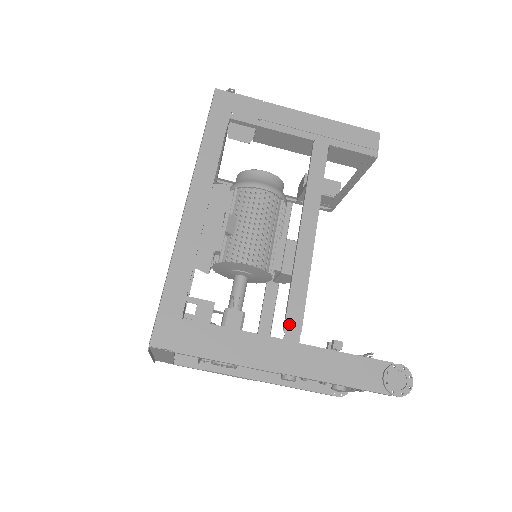
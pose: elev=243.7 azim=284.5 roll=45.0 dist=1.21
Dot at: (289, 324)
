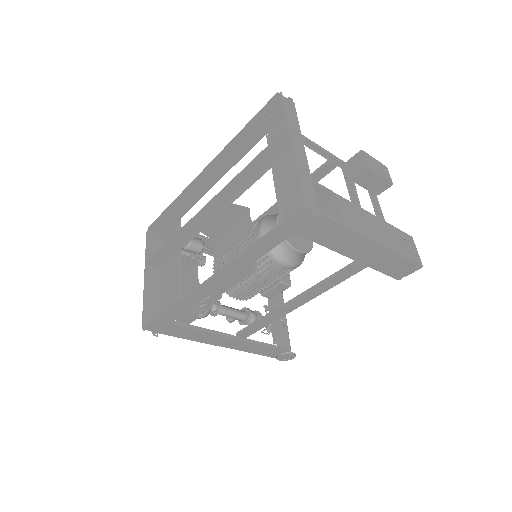
Dot at: (241, 335)
